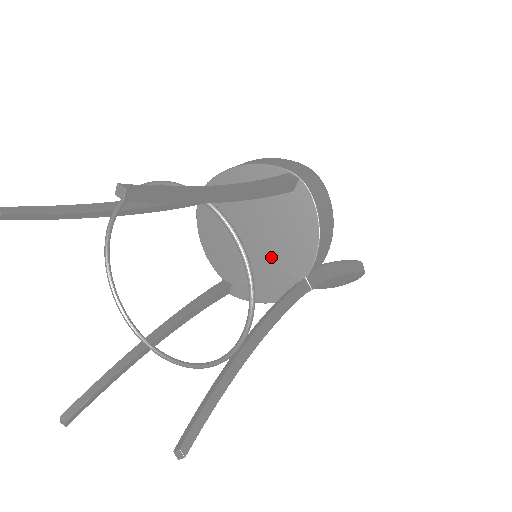
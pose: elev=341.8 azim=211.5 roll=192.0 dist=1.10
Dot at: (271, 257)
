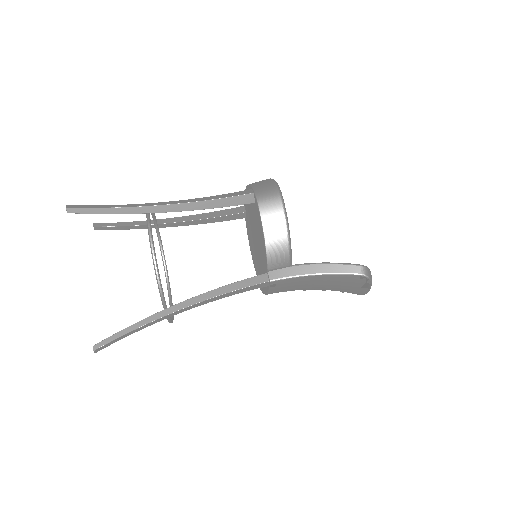
Dot at: (260, 256)
